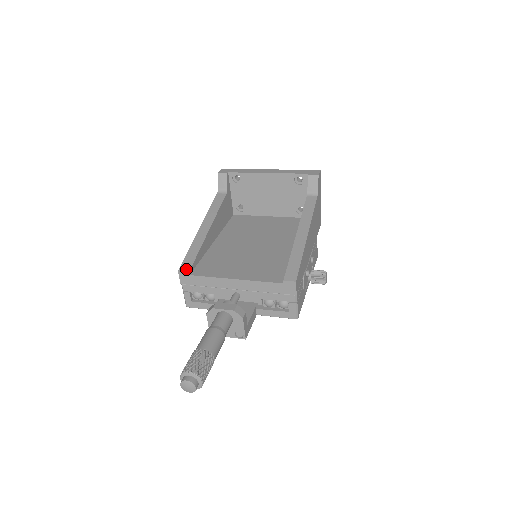
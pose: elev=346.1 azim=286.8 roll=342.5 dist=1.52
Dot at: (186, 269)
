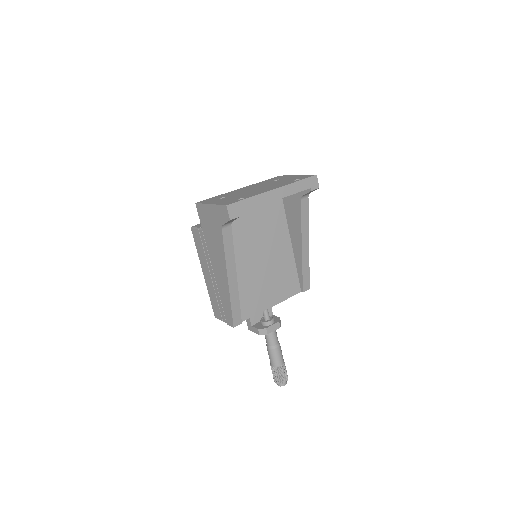
Dot at: (239, 323)
